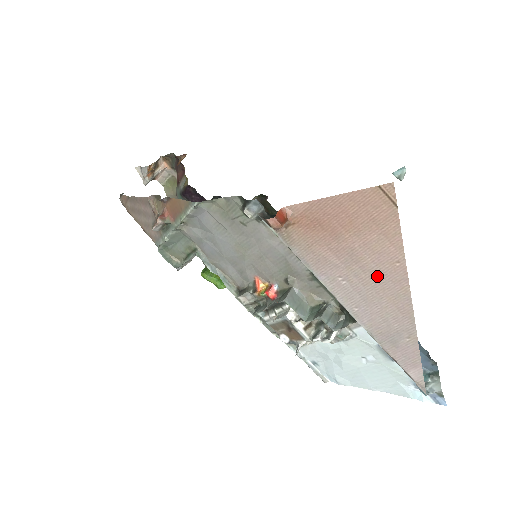
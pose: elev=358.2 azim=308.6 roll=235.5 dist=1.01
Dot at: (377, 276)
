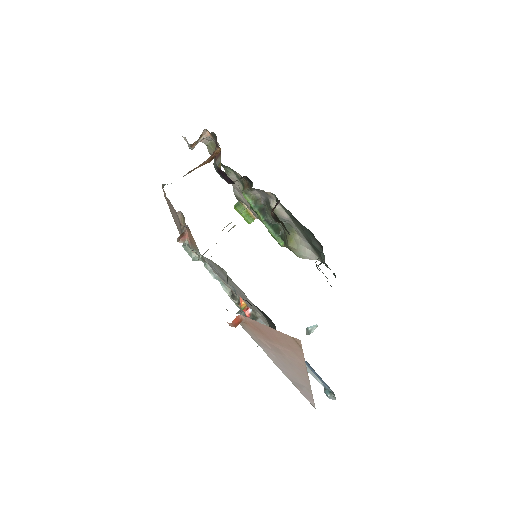
Dot at: (291, 363)
